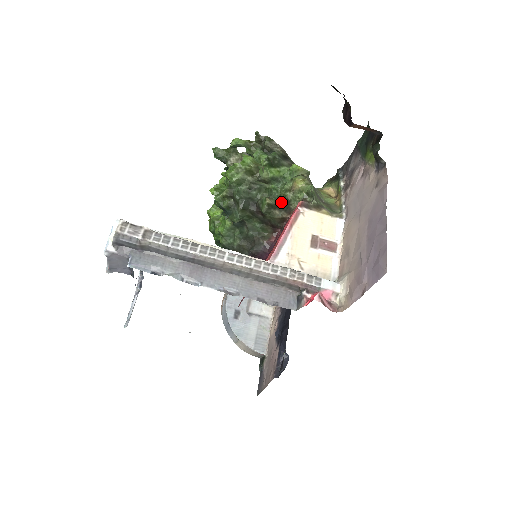
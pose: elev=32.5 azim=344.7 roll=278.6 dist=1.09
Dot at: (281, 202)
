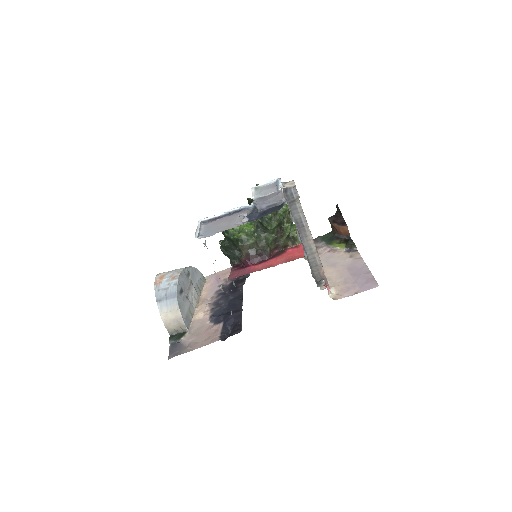
Dot at: (290, 237)
